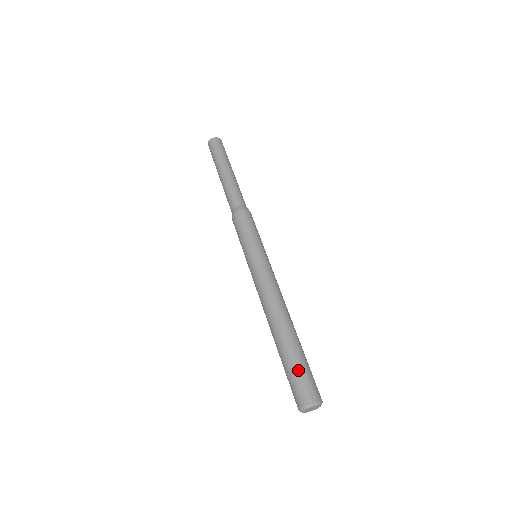
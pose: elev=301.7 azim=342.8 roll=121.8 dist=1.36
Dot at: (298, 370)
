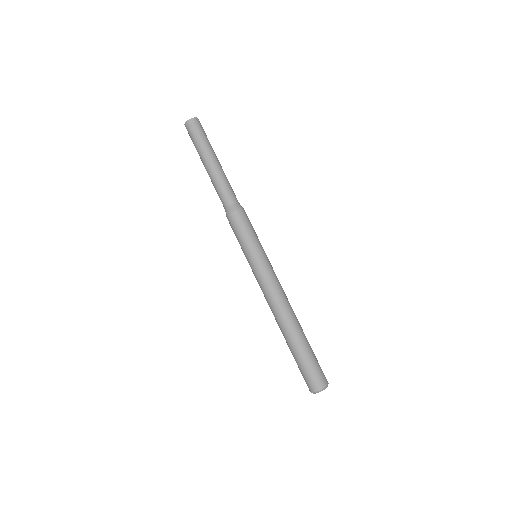
Dot at: (304, 366)
